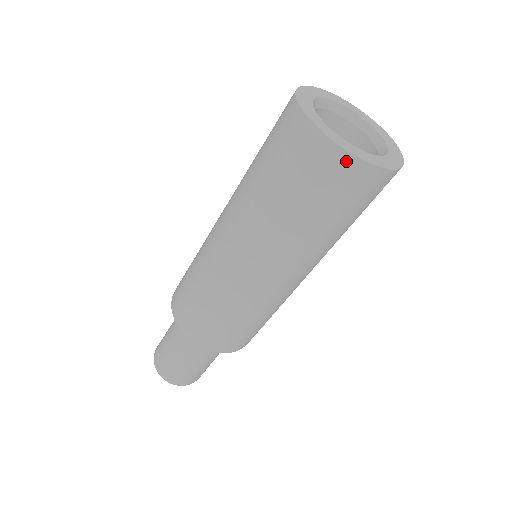
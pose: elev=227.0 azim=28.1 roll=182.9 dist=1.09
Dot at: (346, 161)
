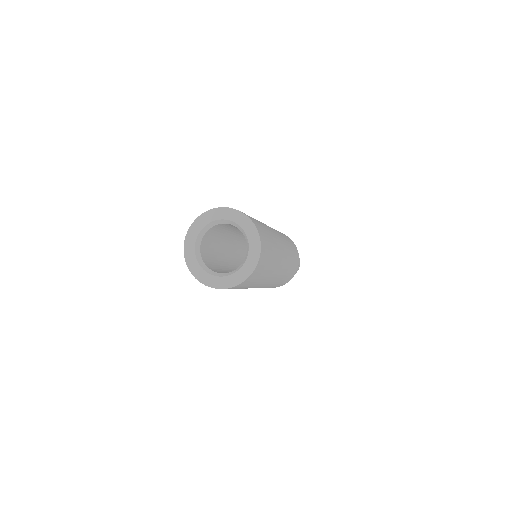
Dot at: occluded
